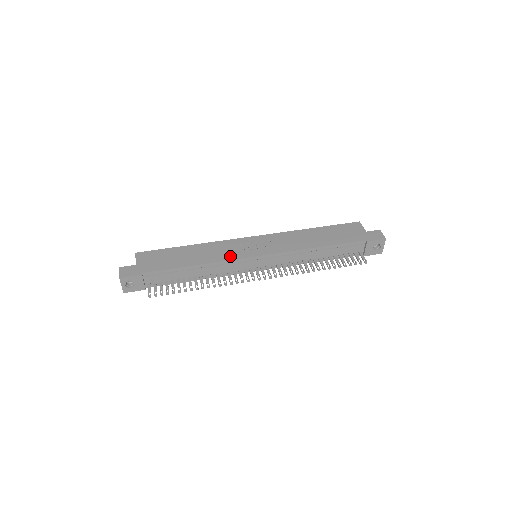
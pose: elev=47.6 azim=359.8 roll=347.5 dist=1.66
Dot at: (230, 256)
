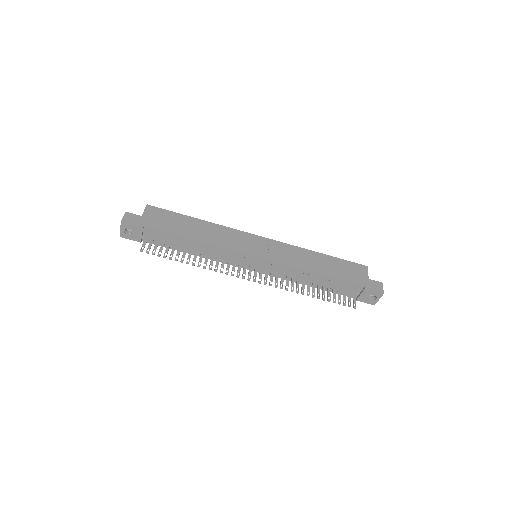
Dot at: (231, 246)
